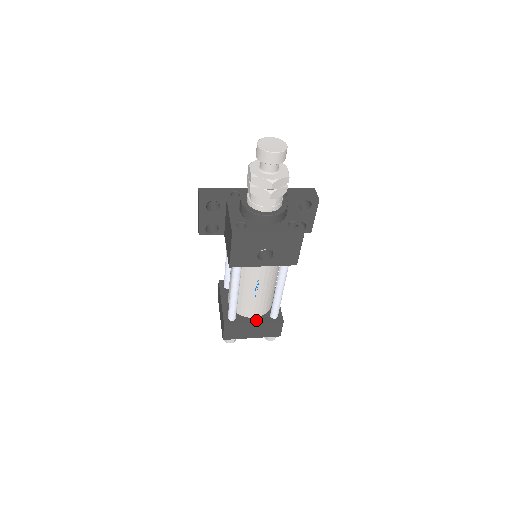
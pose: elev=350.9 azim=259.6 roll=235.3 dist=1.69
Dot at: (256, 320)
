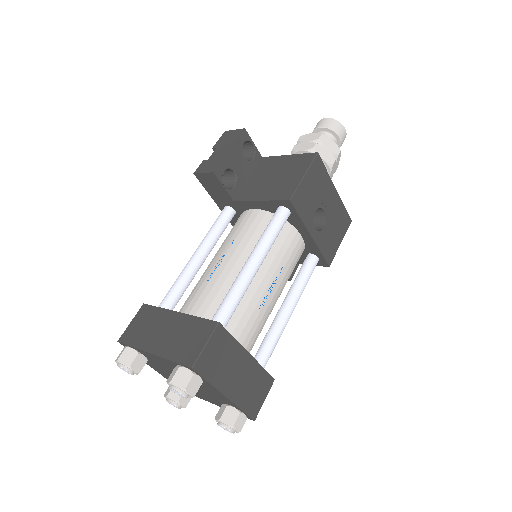
Dot at: occluded
